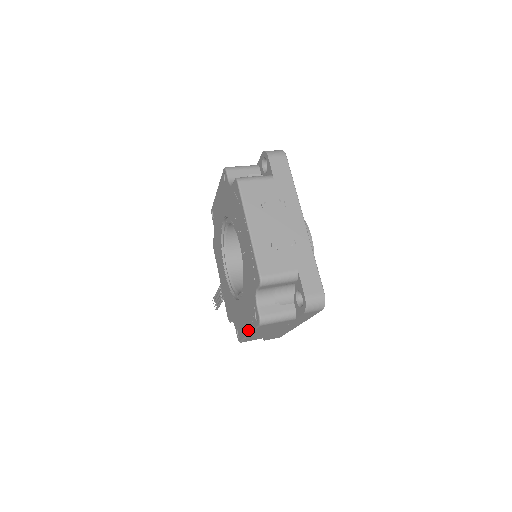
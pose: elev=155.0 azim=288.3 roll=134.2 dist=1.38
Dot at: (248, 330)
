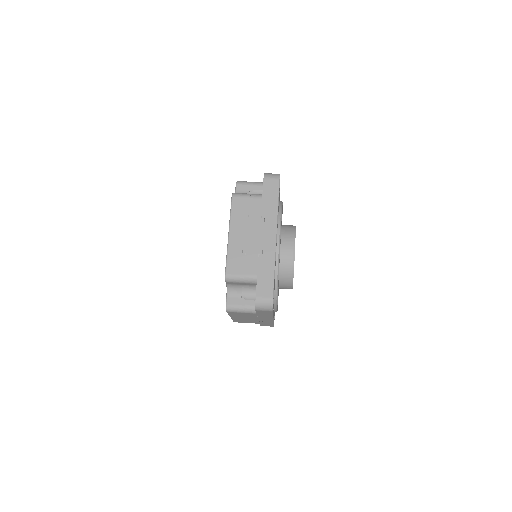
Dot at: occluded
